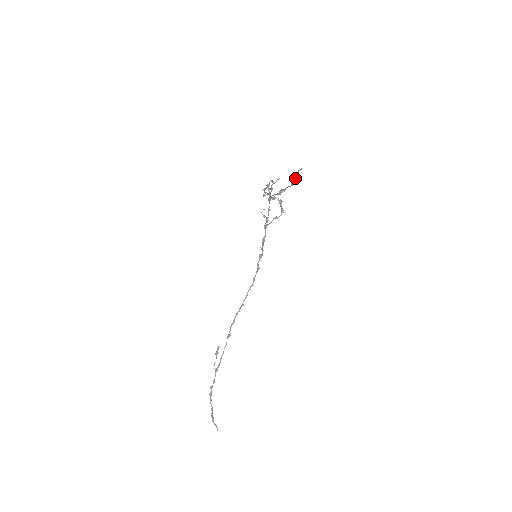
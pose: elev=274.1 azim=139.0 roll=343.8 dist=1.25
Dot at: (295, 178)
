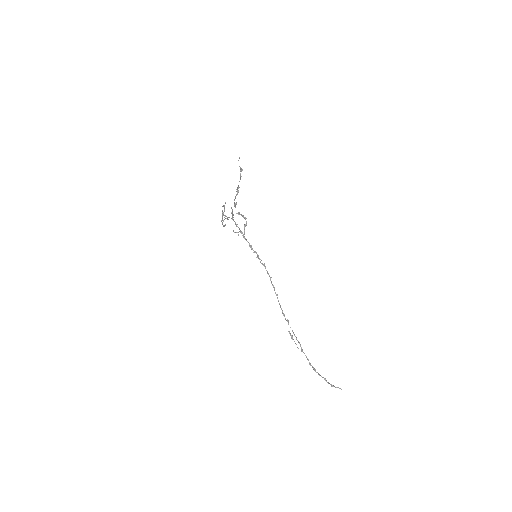
Dot at: (240, 168)
